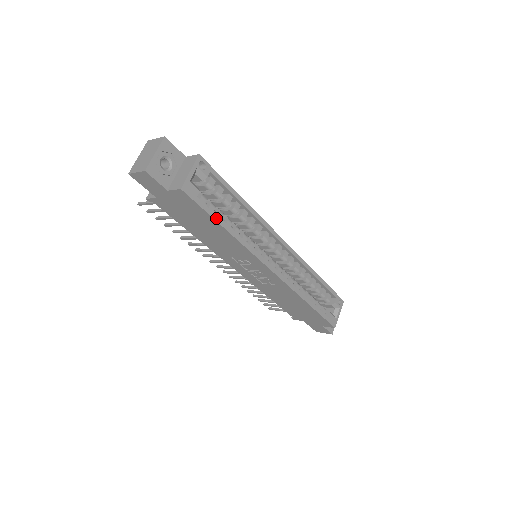
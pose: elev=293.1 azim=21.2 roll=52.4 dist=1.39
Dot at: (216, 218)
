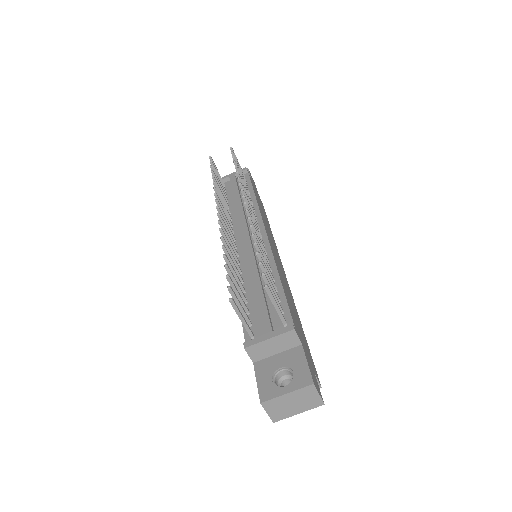
Dot at: occluded
